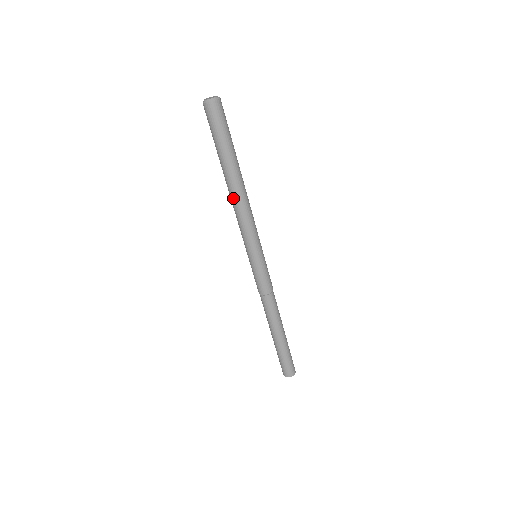
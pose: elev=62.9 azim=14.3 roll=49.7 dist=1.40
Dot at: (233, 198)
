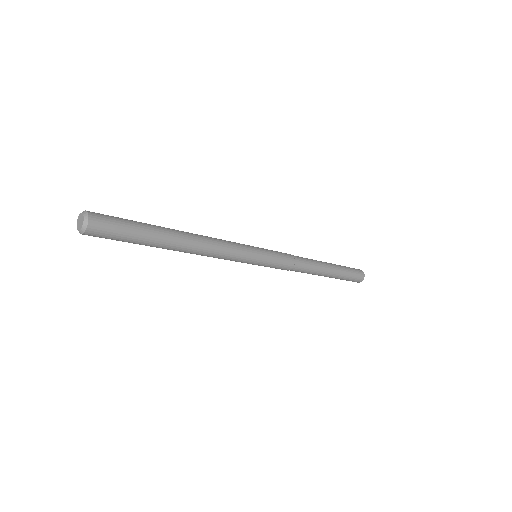
Dot at: occluded
